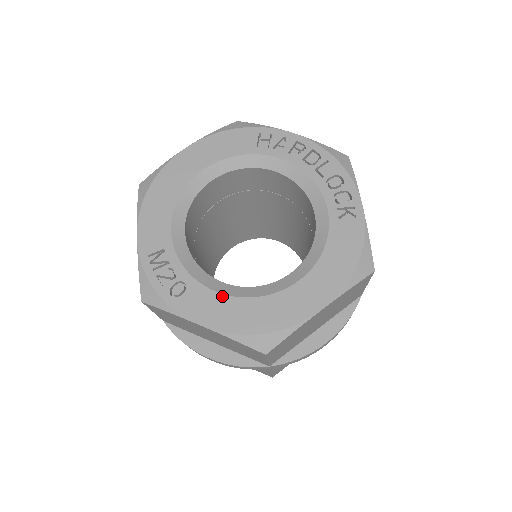
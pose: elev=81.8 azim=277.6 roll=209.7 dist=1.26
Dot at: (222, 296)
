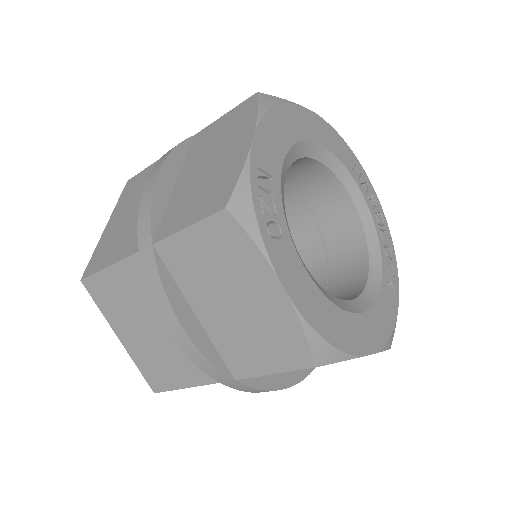
Dot at: (307, 274)
